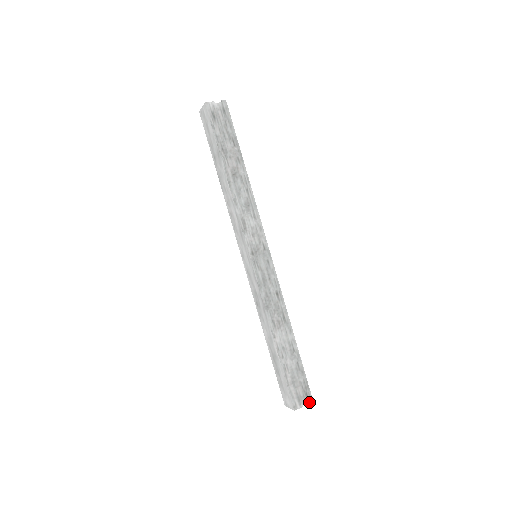
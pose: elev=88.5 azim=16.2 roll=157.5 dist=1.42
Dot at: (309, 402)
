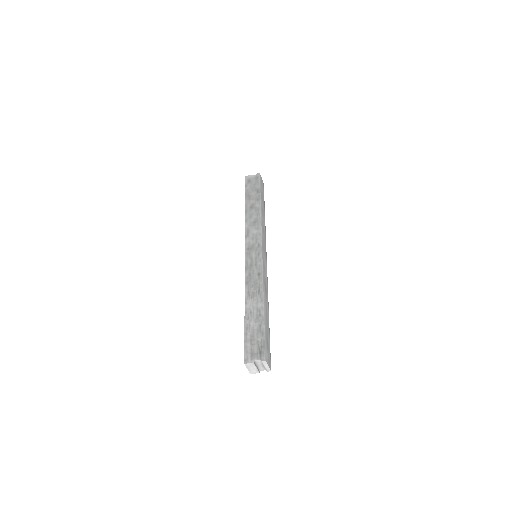
Dot at: (261, 360)
